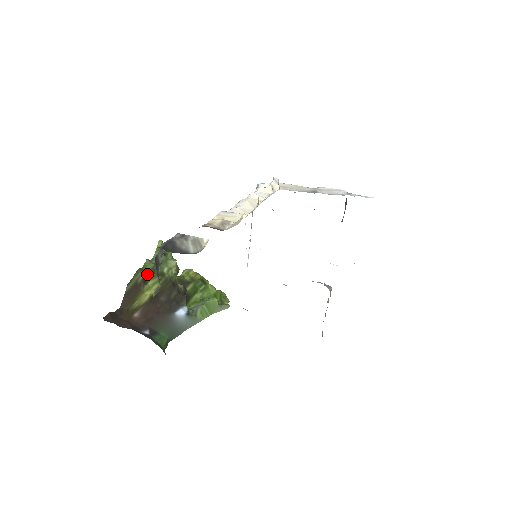
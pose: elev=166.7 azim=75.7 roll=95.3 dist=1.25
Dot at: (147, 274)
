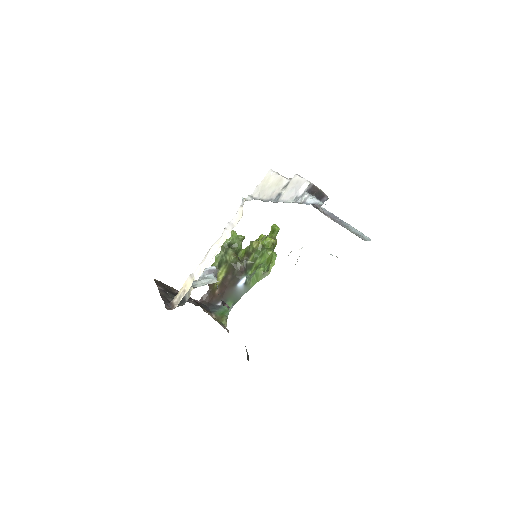
Dot at: (218, 265)
